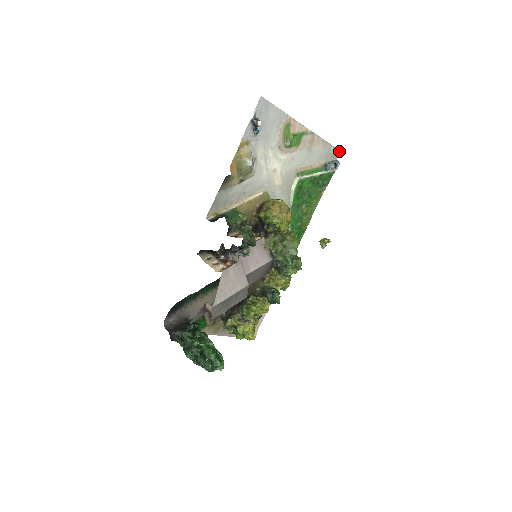
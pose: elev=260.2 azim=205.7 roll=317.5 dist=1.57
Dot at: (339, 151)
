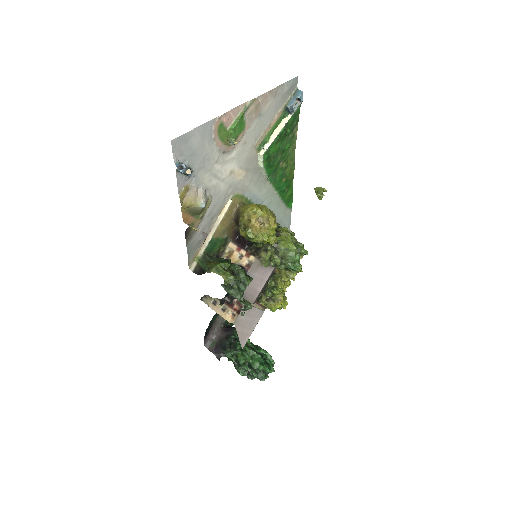
Dot at: (295, 78)
